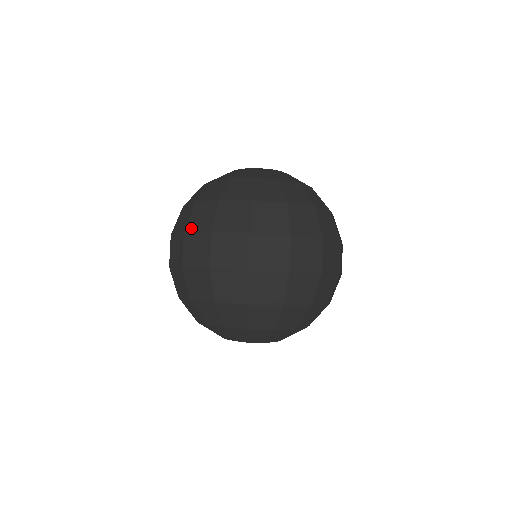
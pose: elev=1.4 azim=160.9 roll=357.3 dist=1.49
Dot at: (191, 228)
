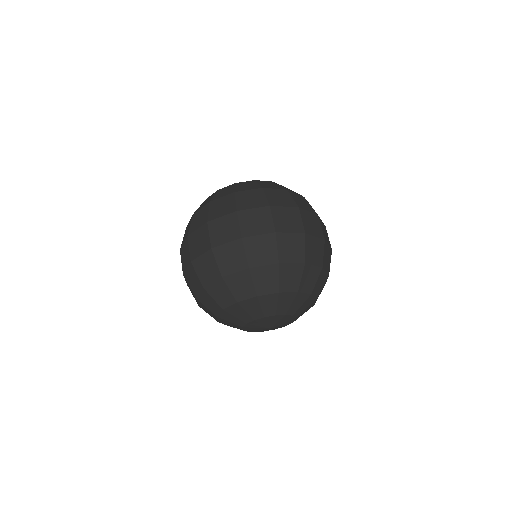
Dot at: (182, 244)
